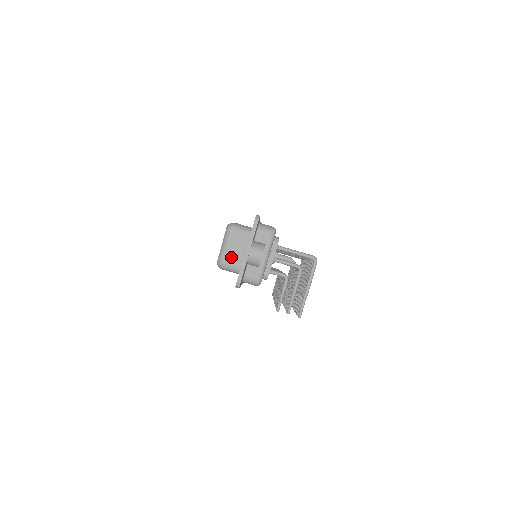
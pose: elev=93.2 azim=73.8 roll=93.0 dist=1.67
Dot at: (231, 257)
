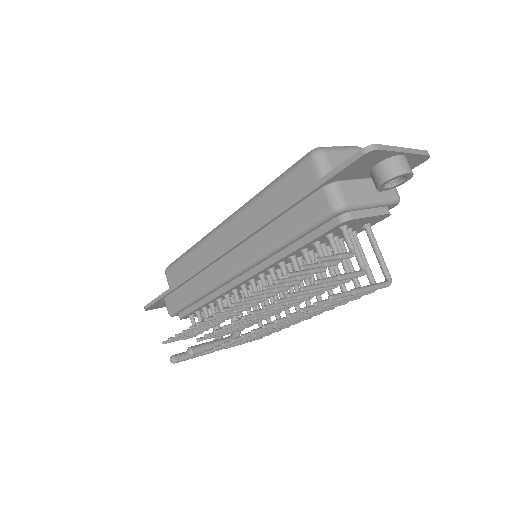
Dot at: (339, 160)
